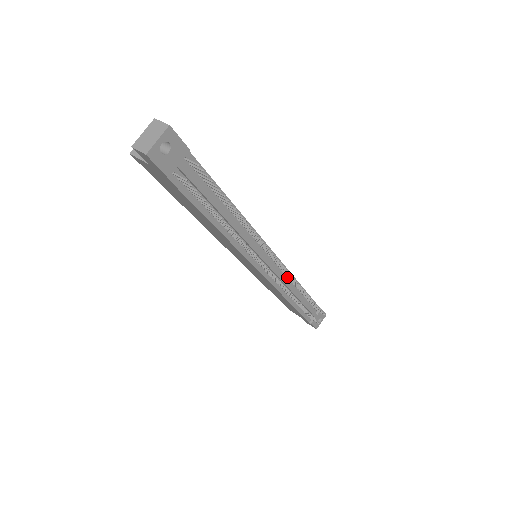
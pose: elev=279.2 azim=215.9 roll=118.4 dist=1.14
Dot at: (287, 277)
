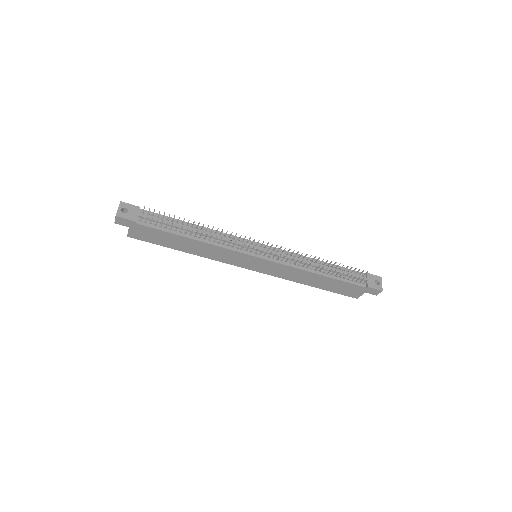
Dot at: (294, 257)
